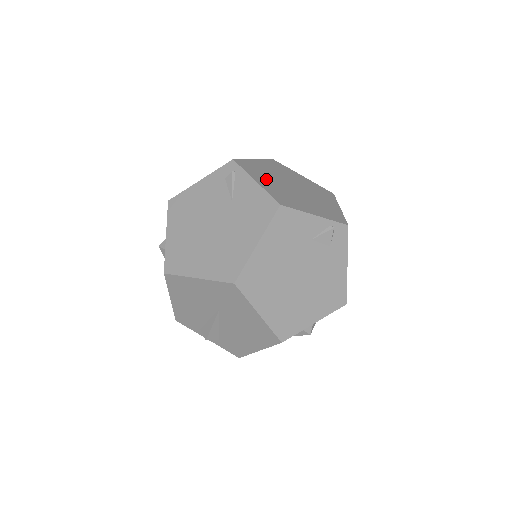
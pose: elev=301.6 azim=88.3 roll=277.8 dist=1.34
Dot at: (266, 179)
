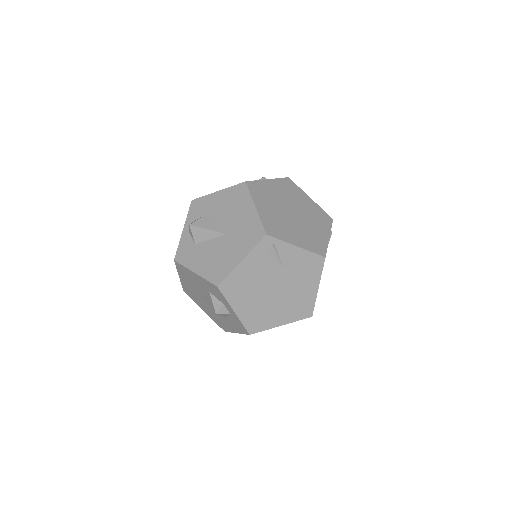
Dot at: (290, 231)
